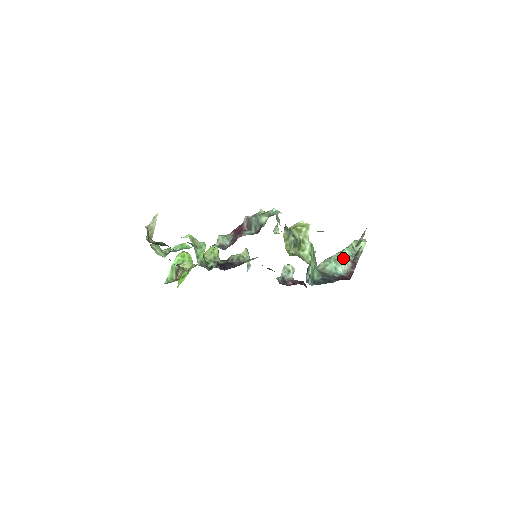
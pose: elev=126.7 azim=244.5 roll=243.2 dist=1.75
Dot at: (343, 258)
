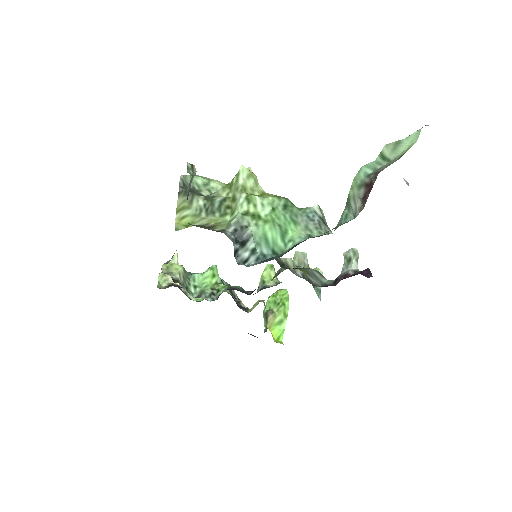
Dot at: (353, 189)
